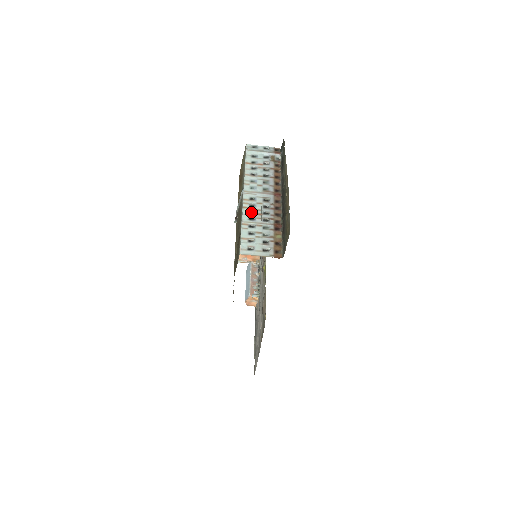
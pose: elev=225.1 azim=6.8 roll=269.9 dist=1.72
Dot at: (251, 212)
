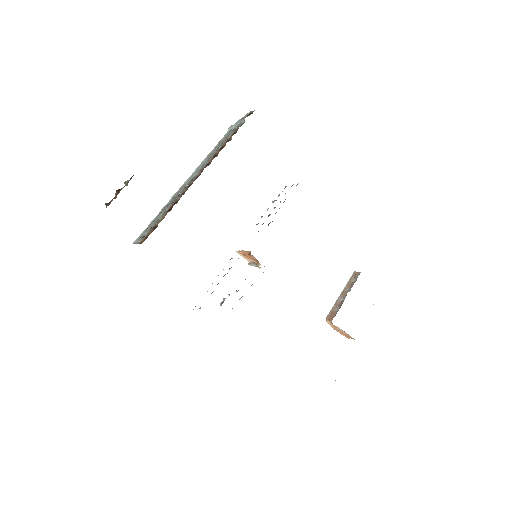
Dot at: (174, 197)
